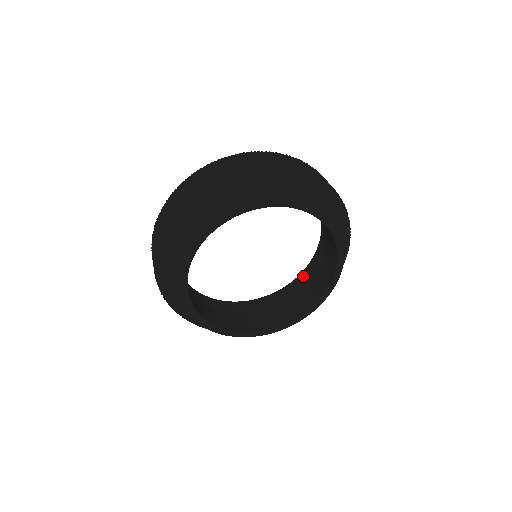
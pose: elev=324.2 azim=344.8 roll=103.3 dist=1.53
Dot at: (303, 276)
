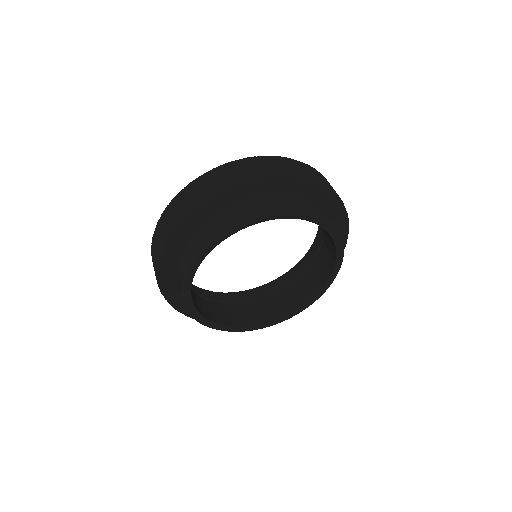
Dot at: (278, 283)
